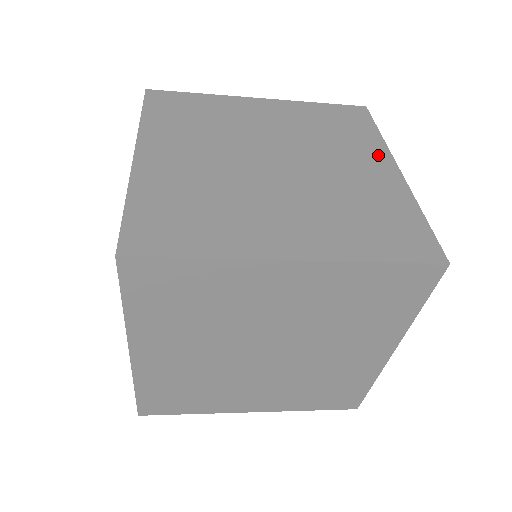
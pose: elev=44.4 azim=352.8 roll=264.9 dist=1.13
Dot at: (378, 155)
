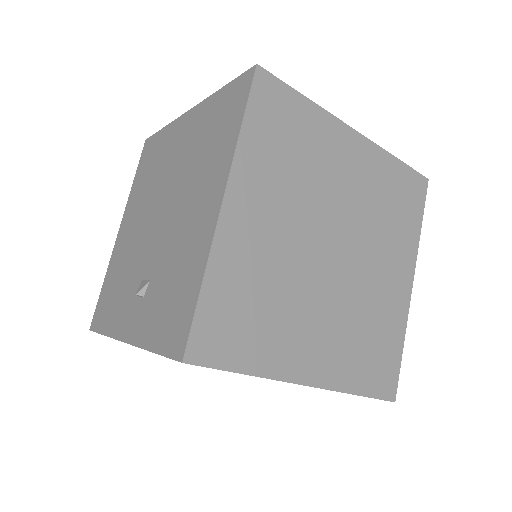
Dot at: (407, 261)
